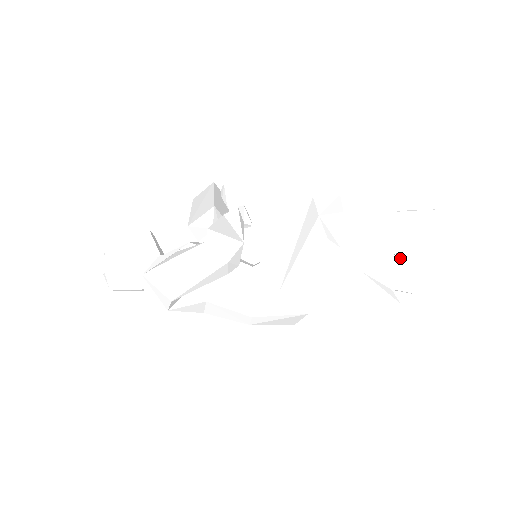
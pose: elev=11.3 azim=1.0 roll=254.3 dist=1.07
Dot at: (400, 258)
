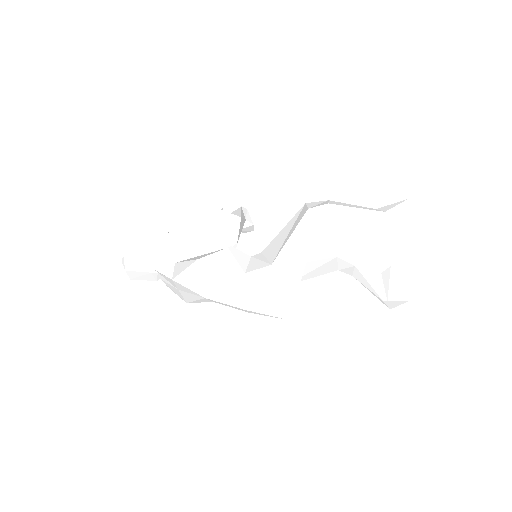
Dot at: (389, 272)
